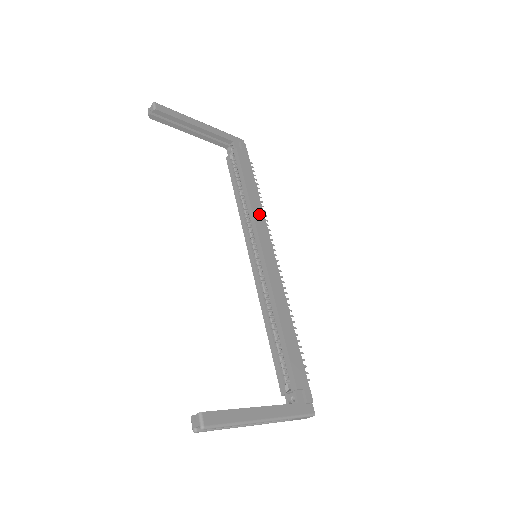
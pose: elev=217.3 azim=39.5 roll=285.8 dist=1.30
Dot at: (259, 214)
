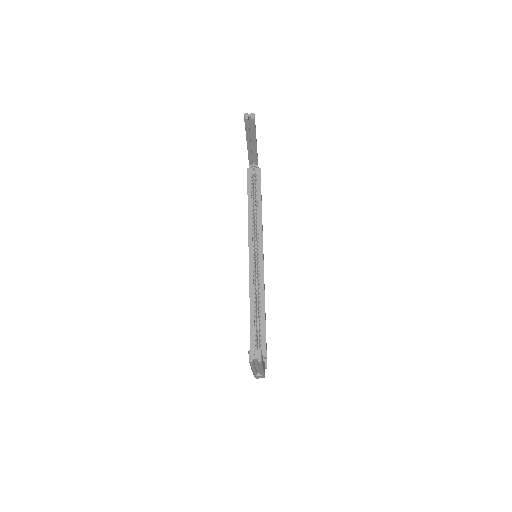
Dot at: (262, 228)
